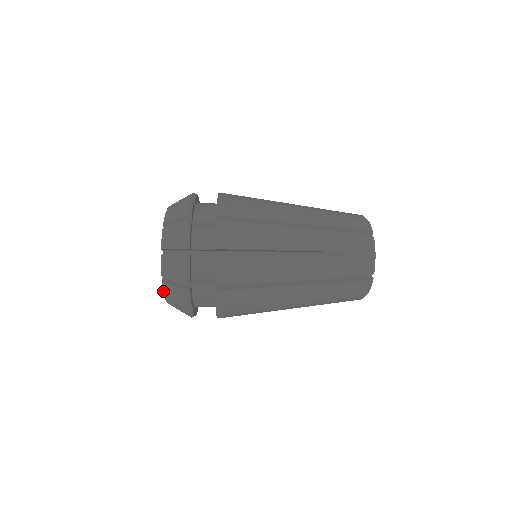
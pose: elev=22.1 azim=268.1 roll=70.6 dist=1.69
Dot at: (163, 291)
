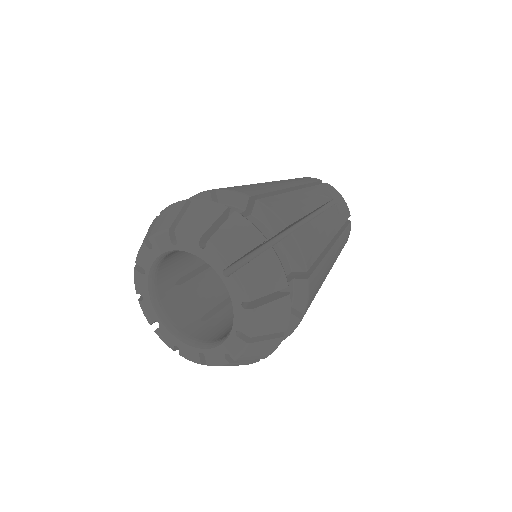
Dot at: occluded
